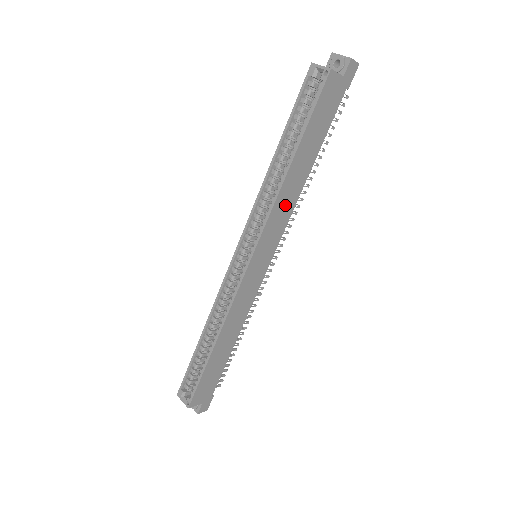
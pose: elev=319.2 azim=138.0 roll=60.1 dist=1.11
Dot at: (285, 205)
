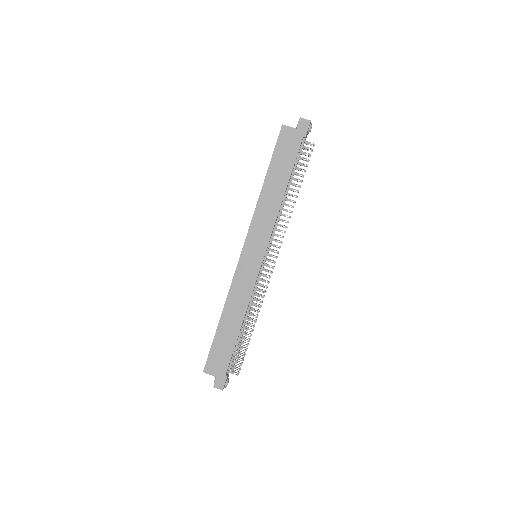
Dot at: (266, 214)
